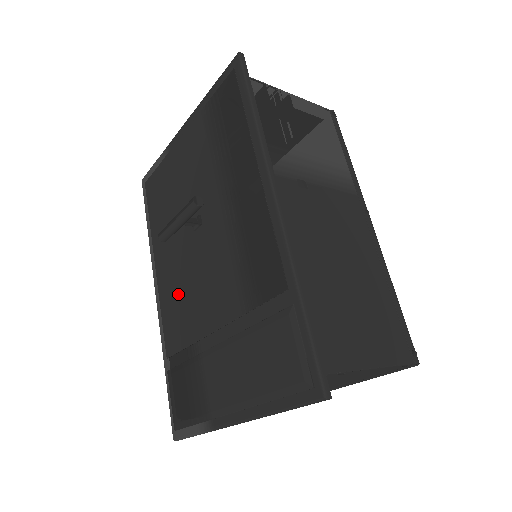
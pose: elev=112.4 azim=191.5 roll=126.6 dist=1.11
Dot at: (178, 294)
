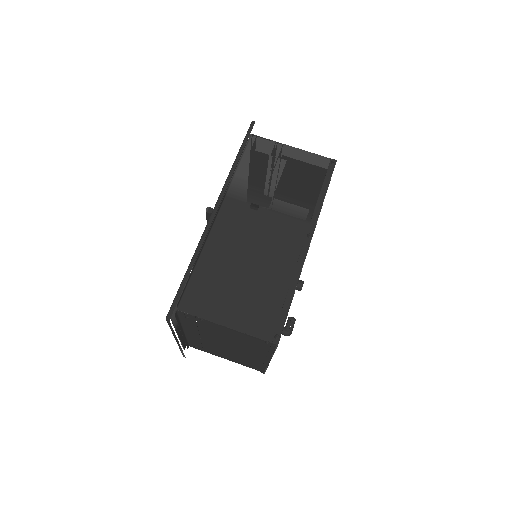
Dot at: occluded
